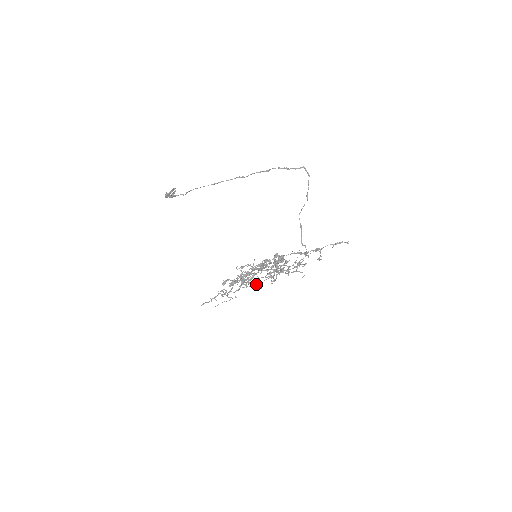
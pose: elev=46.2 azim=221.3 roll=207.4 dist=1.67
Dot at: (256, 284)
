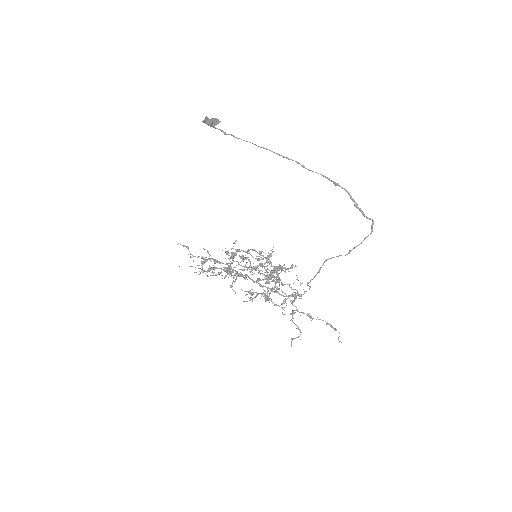
Dot at: (245, 267)
